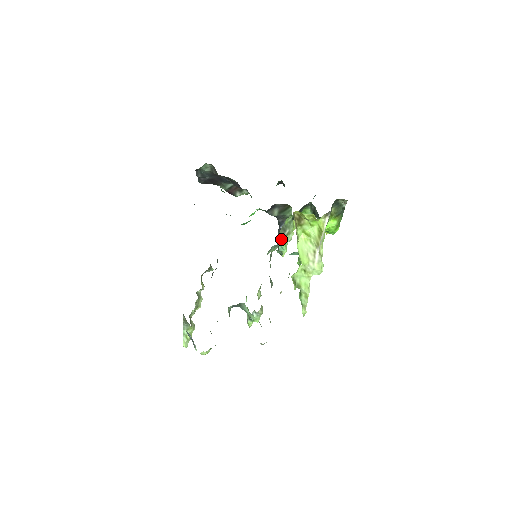
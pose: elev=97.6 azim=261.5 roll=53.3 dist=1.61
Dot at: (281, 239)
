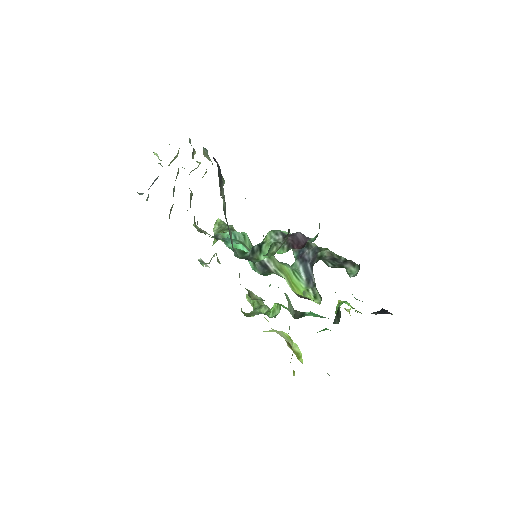
Dot at: occluded
